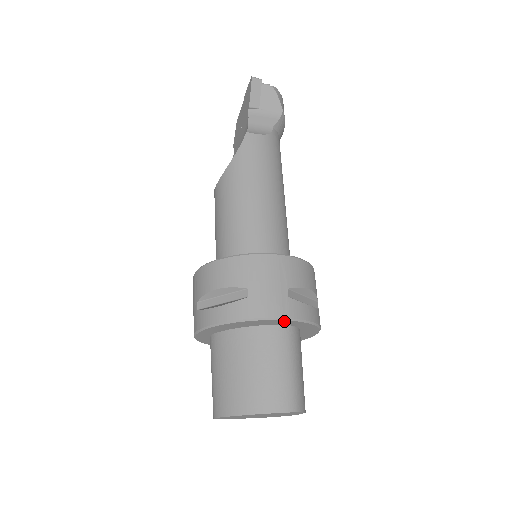
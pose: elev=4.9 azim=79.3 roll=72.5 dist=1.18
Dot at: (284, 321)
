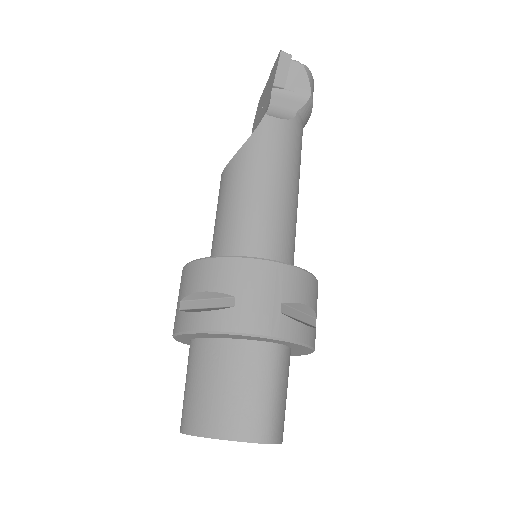
Dot at: (272, 339)
